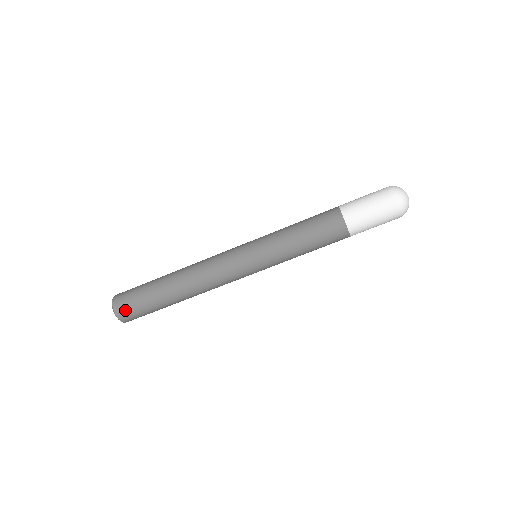
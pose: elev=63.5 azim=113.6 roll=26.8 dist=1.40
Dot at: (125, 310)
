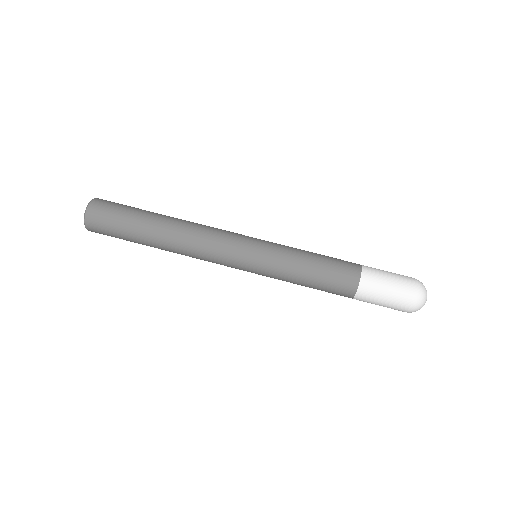
Dot at: (97, 222)
